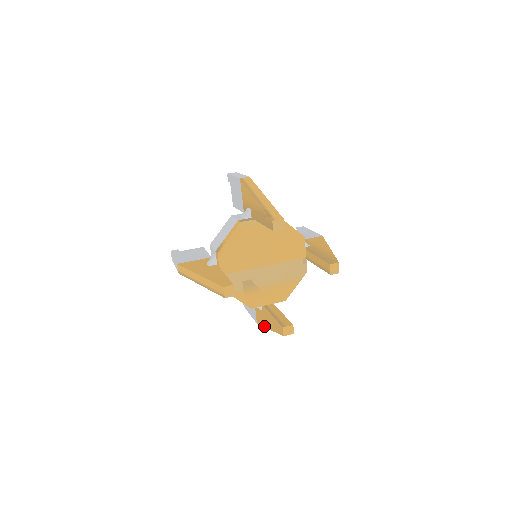
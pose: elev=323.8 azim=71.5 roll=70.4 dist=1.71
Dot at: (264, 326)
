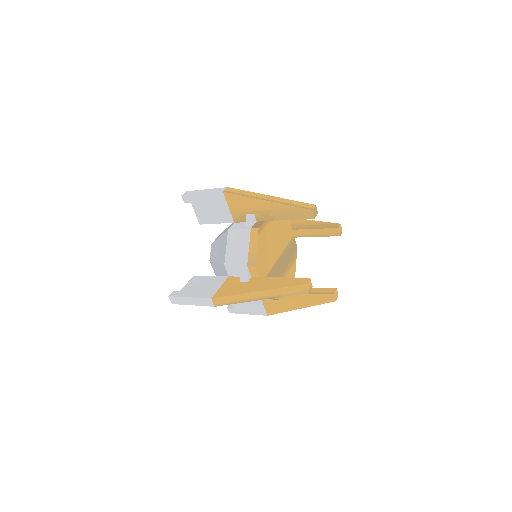
Dot at: (287, 311)
